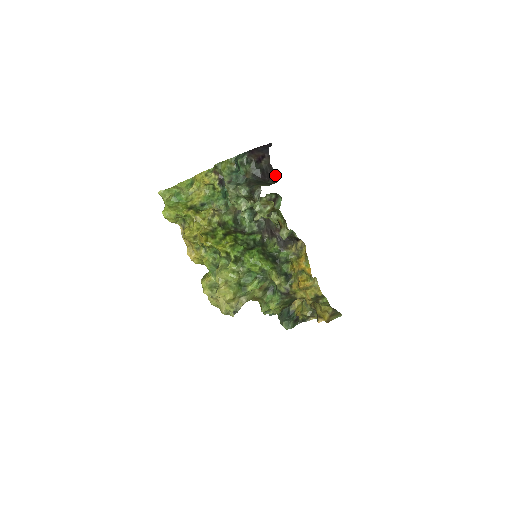
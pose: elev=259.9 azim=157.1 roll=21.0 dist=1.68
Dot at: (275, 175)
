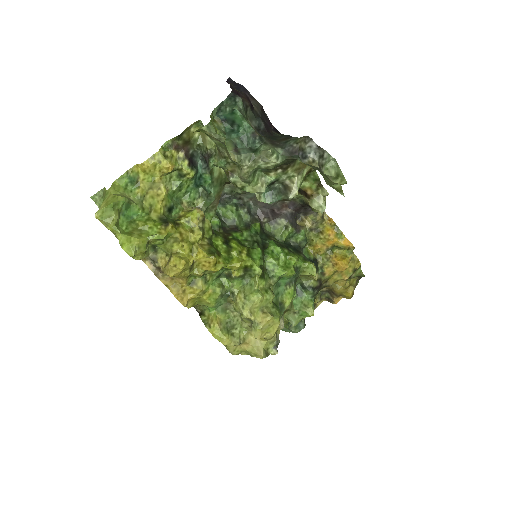
Dot at: (270, 123)
